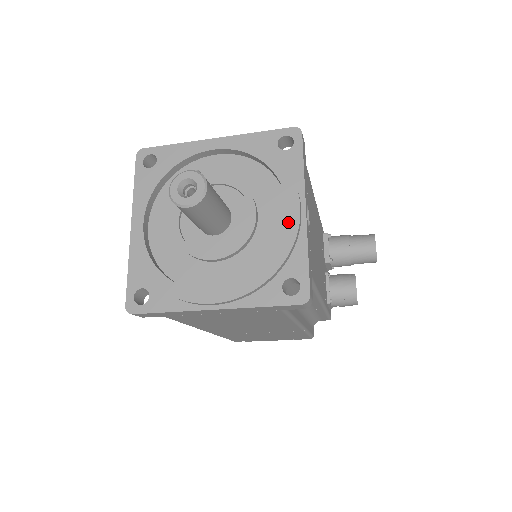
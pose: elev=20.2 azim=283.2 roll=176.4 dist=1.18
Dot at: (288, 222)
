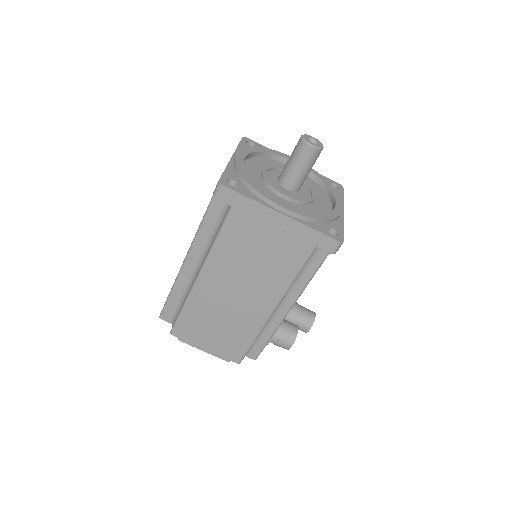
Dot at: (336, 207)
